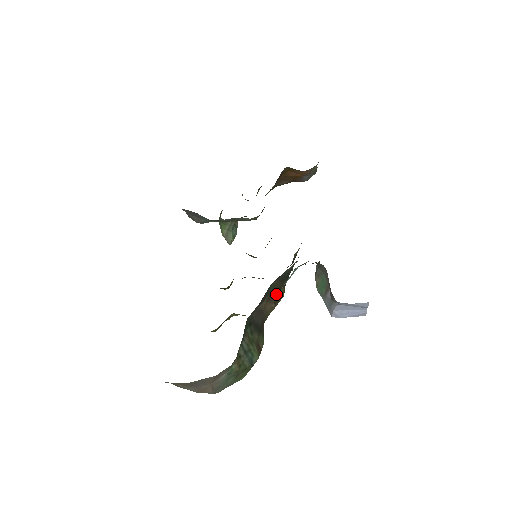
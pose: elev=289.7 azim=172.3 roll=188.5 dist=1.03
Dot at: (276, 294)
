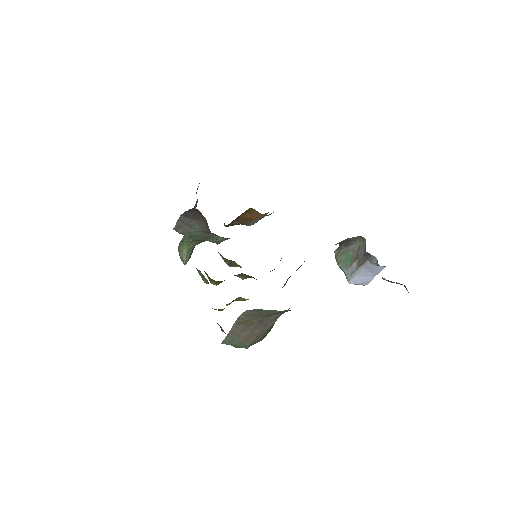
Dot at: (290, 276)
